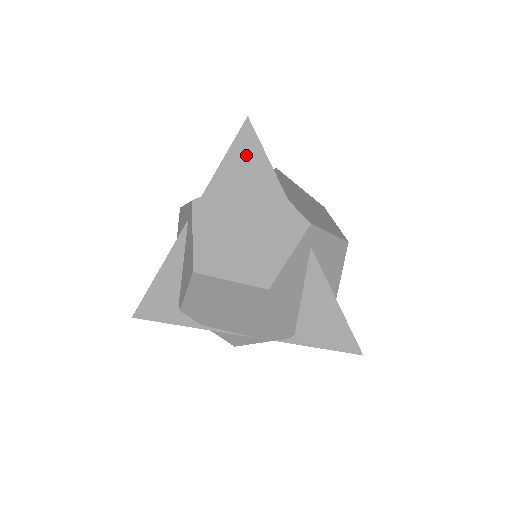
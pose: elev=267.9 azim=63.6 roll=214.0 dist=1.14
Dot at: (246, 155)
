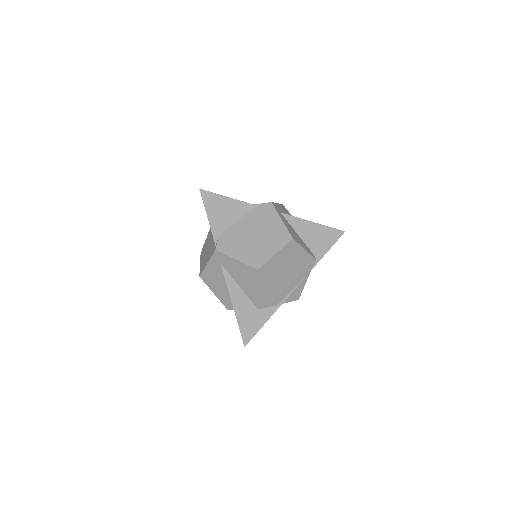
Dot at: (216, 205)
